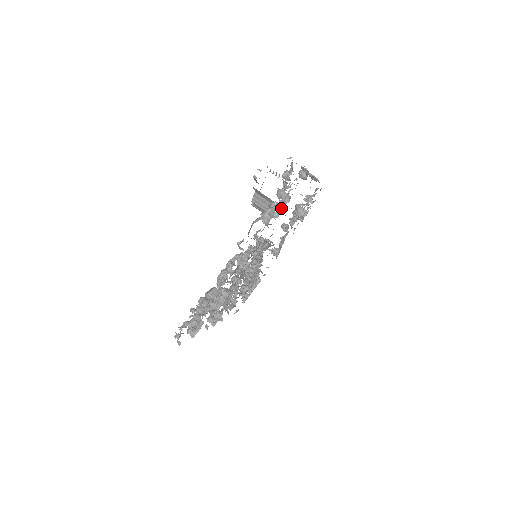
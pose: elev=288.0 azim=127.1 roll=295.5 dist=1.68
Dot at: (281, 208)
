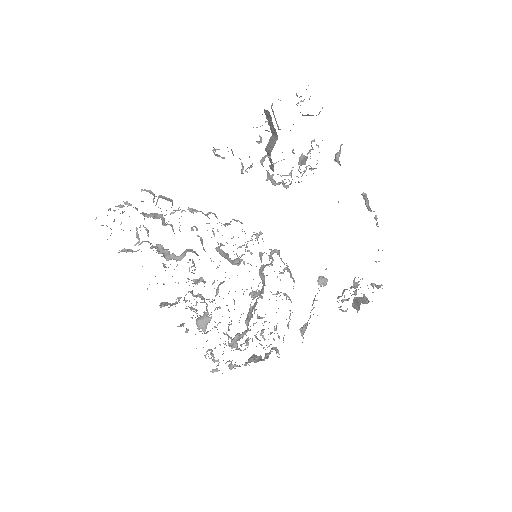
Dot at: (298, 181)
